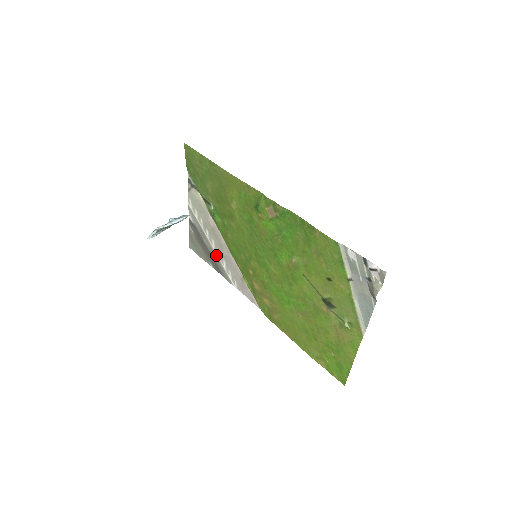
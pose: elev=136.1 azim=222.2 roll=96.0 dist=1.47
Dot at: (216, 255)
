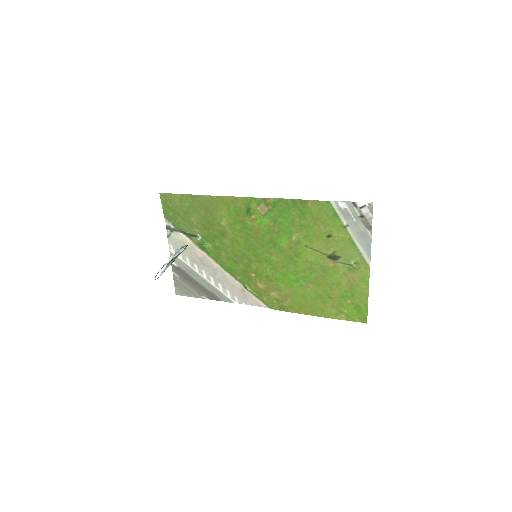
Dot at: (209, 283)
